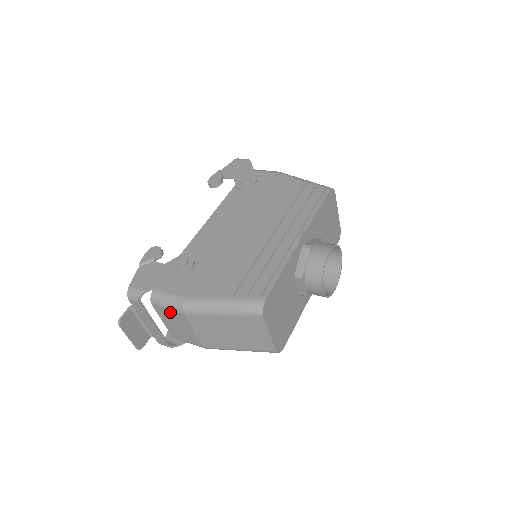
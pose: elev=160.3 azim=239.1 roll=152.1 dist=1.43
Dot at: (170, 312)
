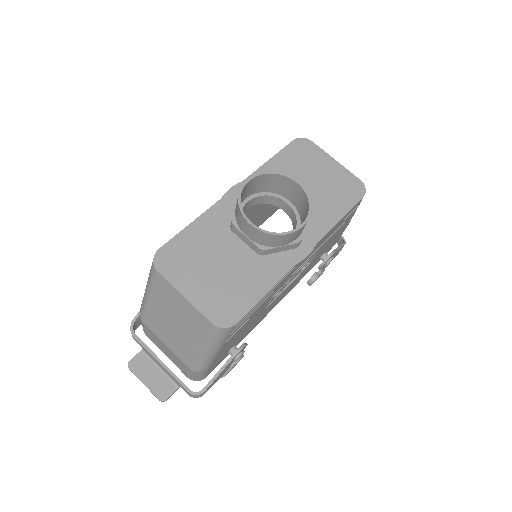
Dot at: (147, 332)
